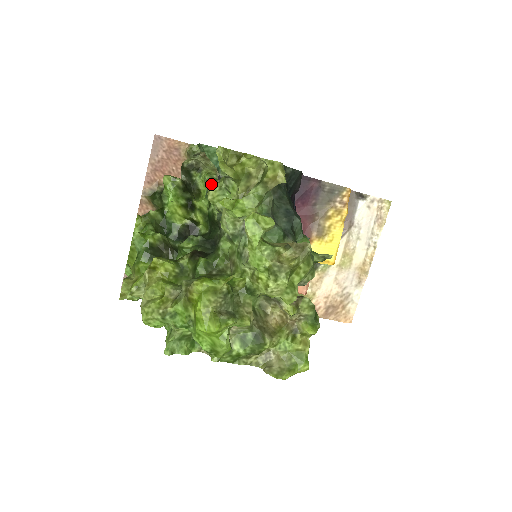
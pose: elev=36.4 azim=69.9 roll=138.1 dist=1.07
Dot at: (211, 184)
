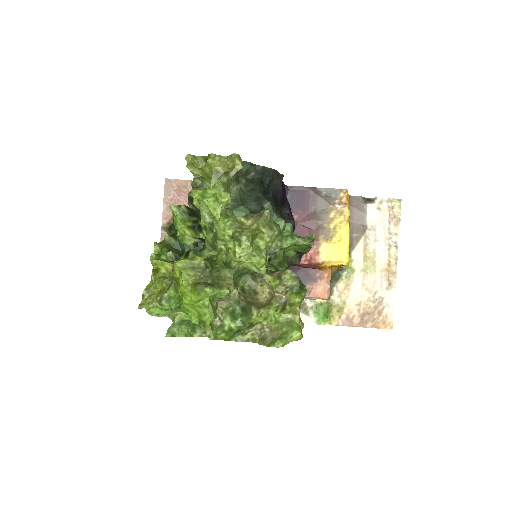
Dot at: occluded
